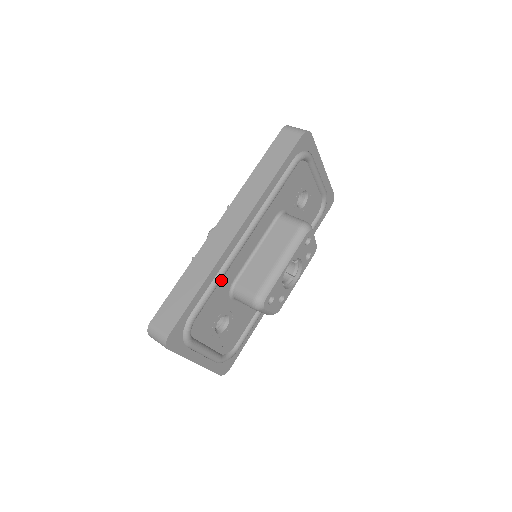
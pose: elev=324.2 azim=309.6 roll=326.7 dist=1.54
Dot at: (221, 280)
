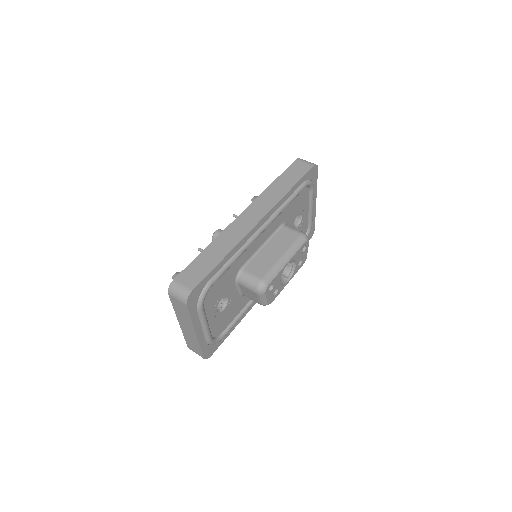
Dot at: (236, 260)
